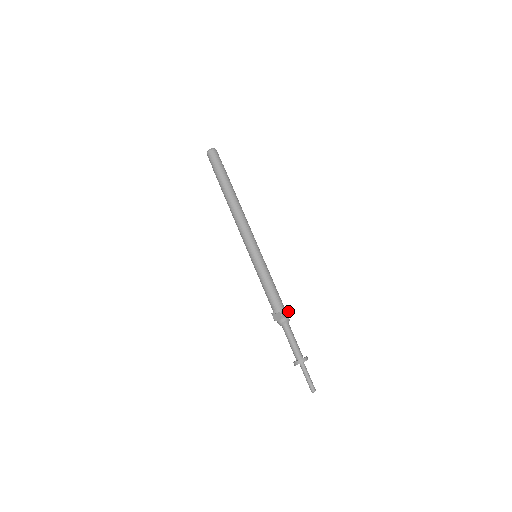
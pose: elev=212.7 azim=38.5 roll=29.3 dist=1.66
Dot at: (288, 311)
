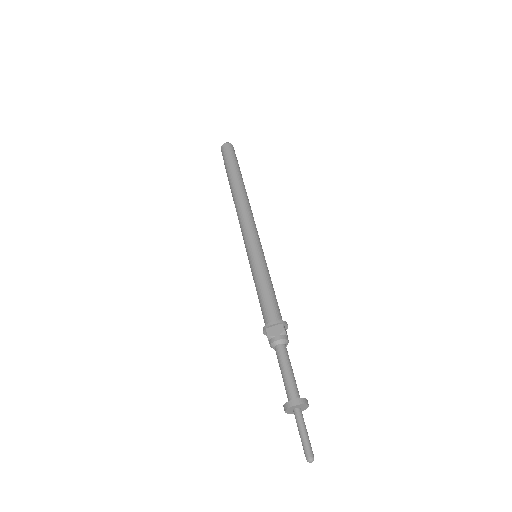
Dot at: (282, 327)
